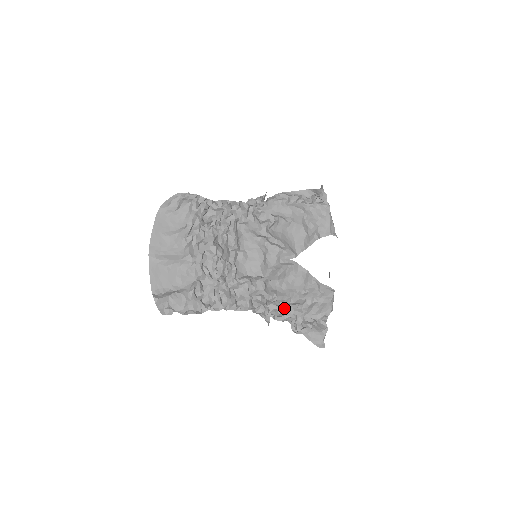
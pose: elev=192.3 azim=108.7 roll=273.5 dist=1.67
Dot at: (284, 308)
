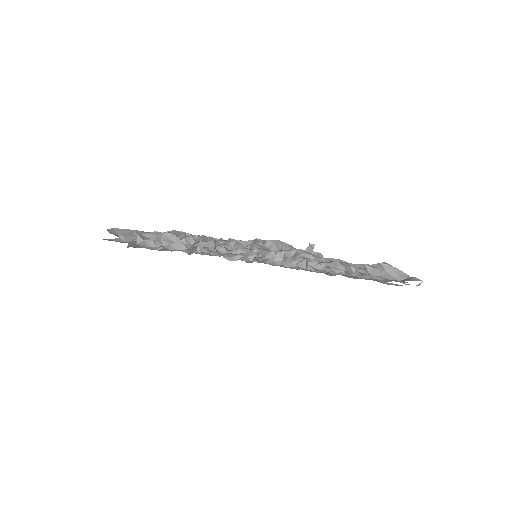
Dot at: (321, 258)
